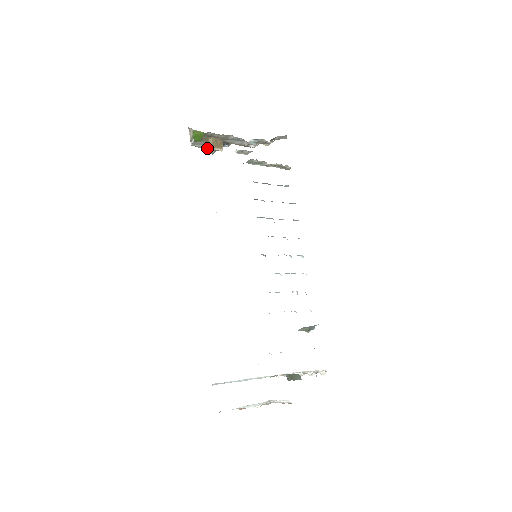
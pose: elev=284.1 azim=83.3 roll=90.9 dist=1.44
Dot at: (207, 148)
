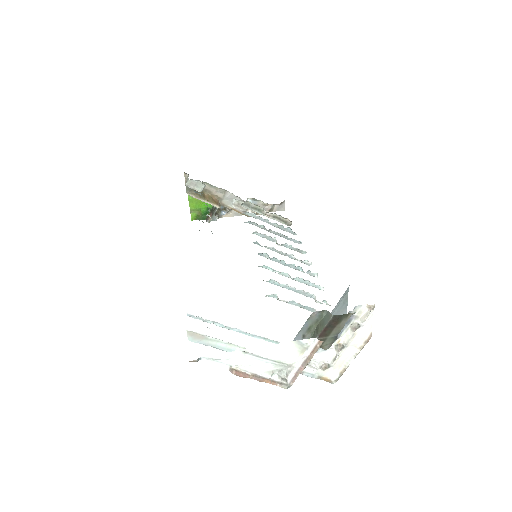
Dot at: (203, 201)
